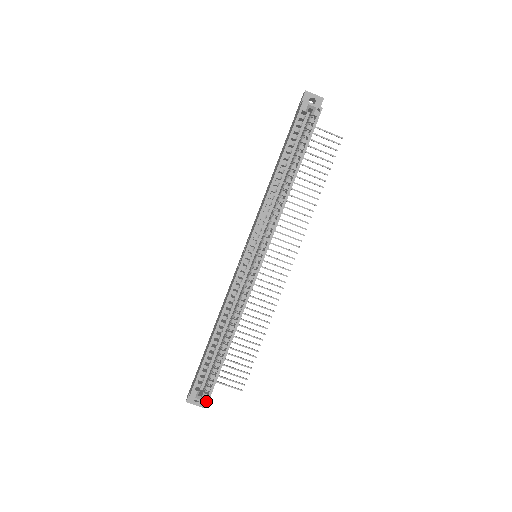
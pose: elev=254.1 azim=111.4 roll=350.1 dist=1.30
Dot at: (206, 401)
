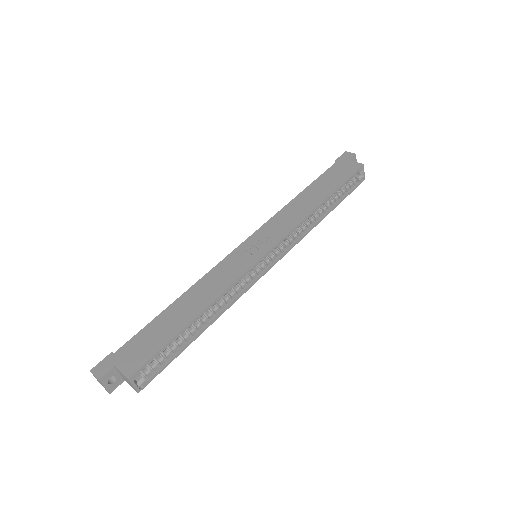
Dot at: (140, 389)
